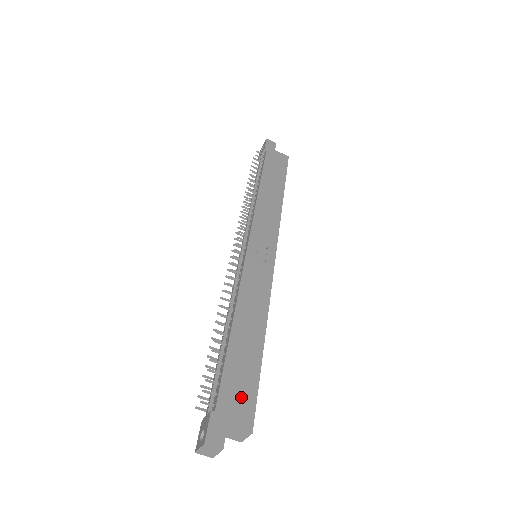
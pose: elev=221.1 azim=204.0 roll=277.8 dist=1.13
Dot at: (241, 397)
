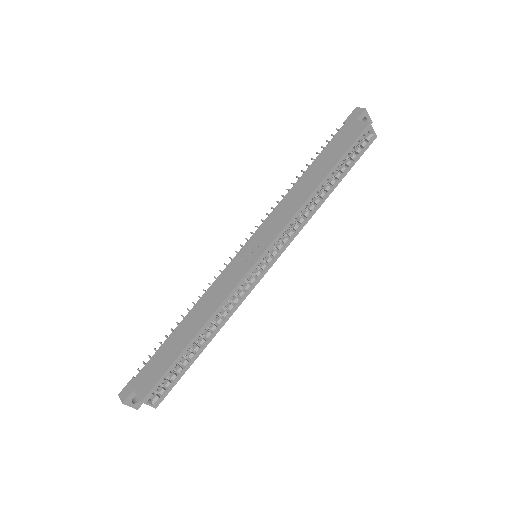
Dot at: (152, 374)
